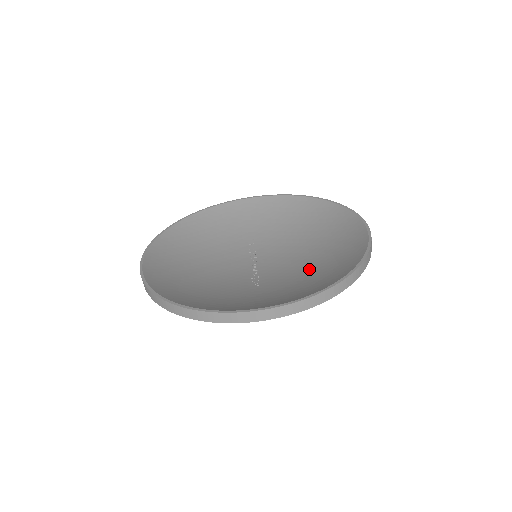
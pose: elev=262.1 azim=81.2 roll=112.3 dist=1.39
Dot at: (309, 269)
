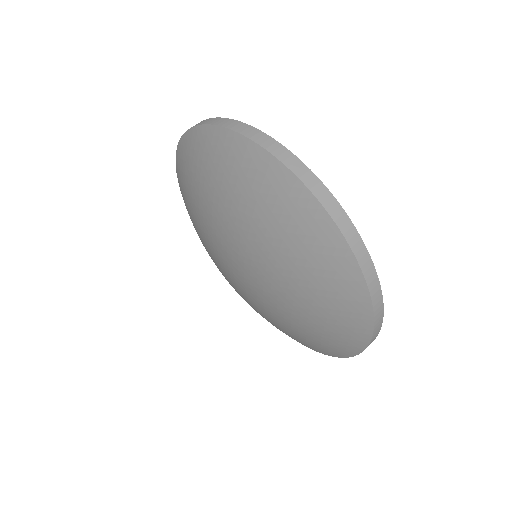
Dot at: occluded
